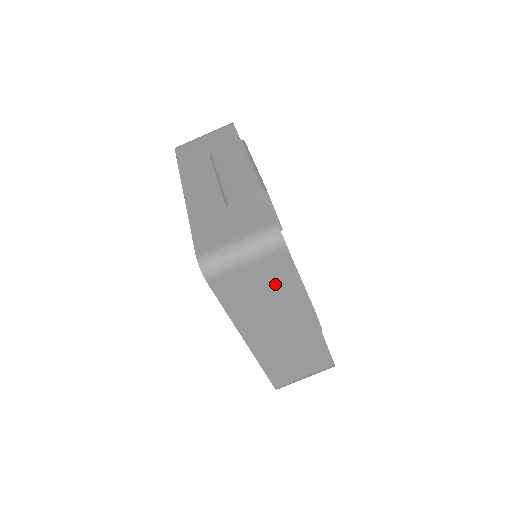
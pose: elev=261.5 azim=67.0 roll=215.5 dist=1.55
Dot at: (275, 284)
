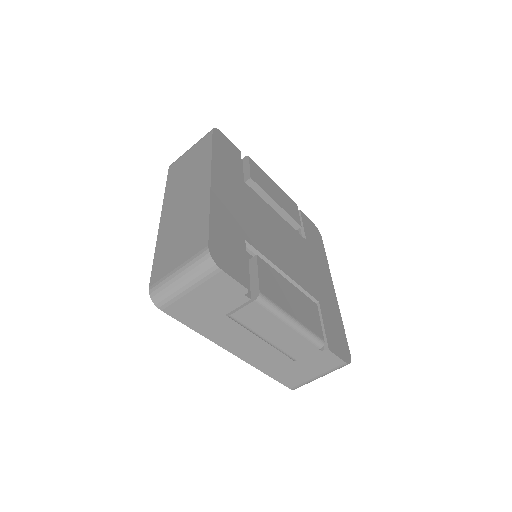
Dot at: occluded
